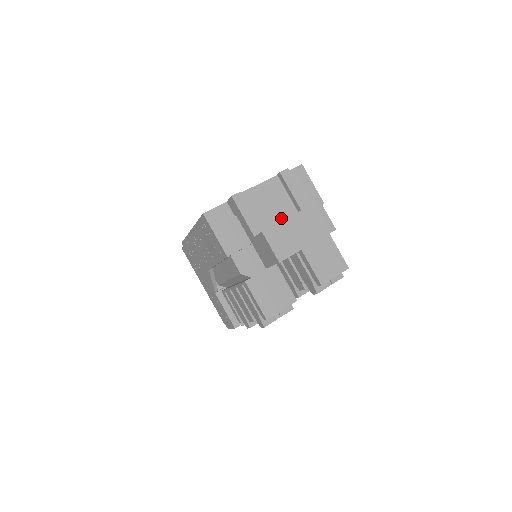
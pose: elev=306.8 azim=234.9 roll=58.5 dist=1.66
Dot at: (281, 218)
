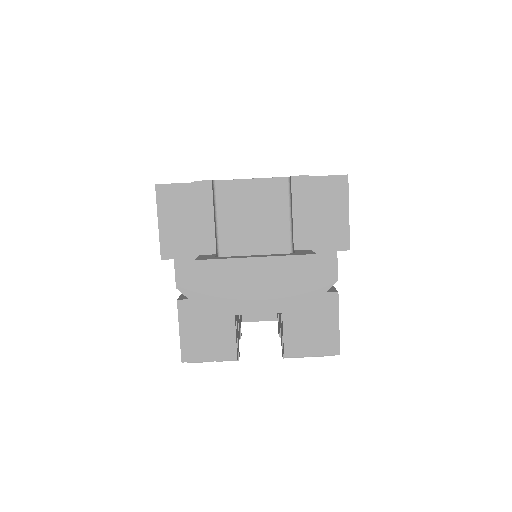
Dot at: (261, 244)
